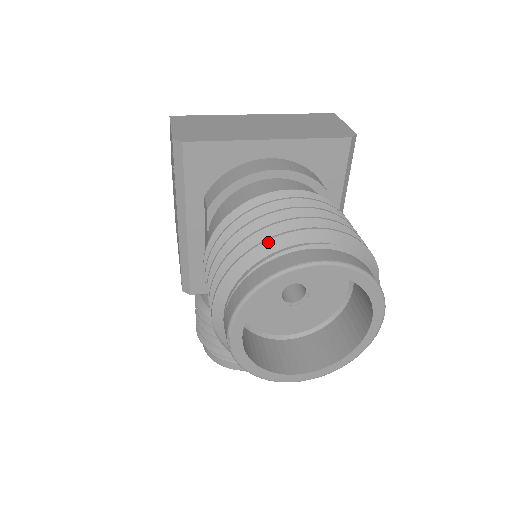
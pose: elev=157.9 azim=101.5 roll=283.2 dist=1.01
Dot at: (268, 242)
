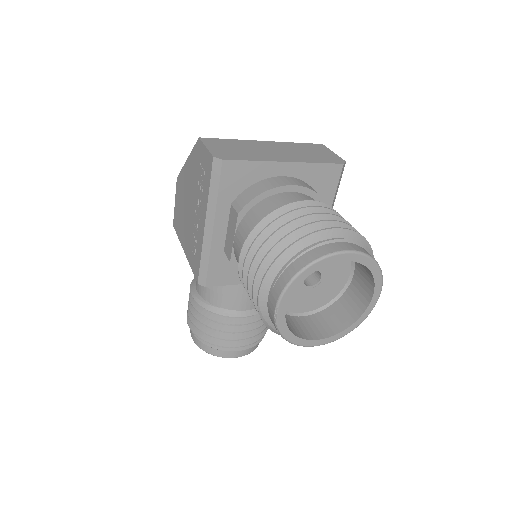
Dot at: (308, 237)
